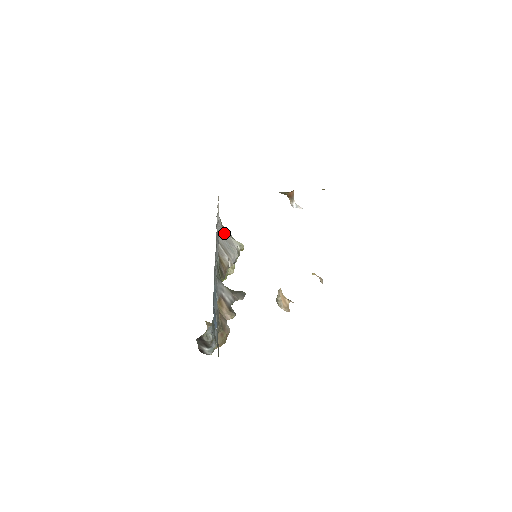
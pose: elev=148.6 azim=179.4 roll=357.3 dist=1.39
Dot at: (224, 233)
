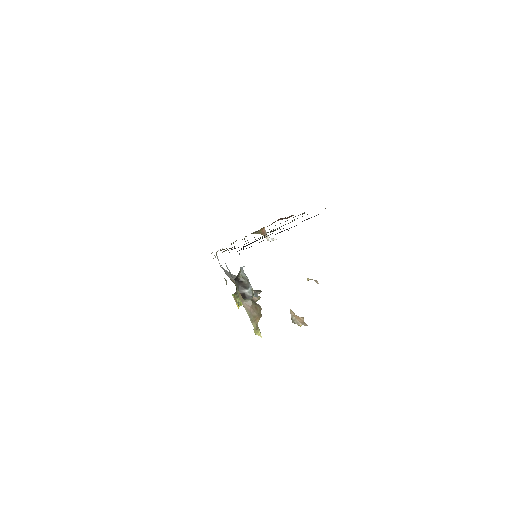
Dot at: (227, 271)
